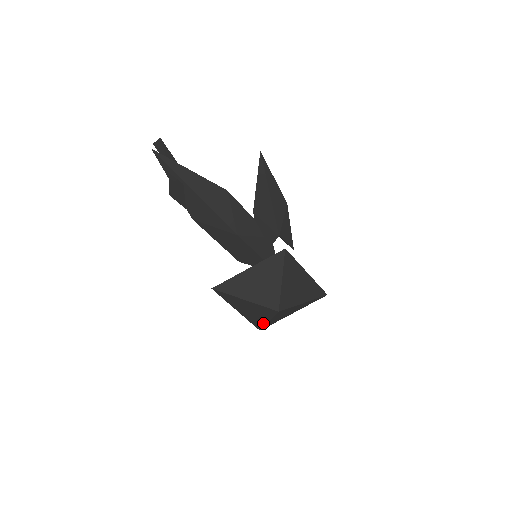
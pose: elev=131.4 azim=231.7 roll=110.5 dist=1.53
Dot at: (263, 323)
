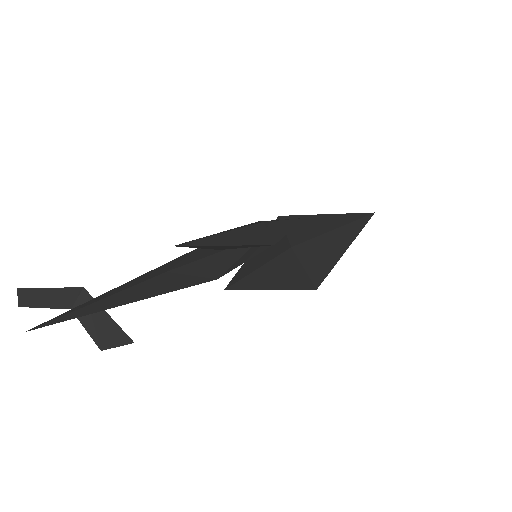
Dot at: occluded
